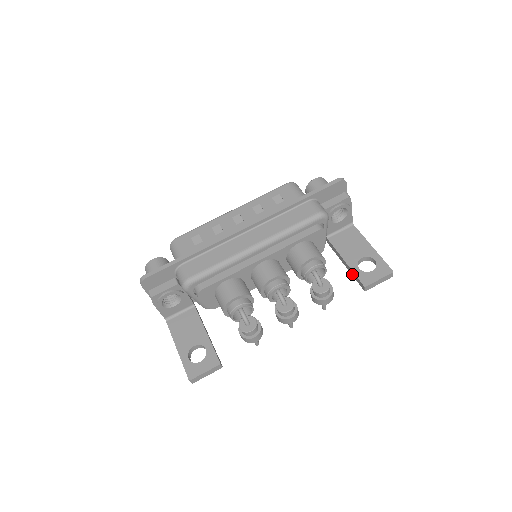
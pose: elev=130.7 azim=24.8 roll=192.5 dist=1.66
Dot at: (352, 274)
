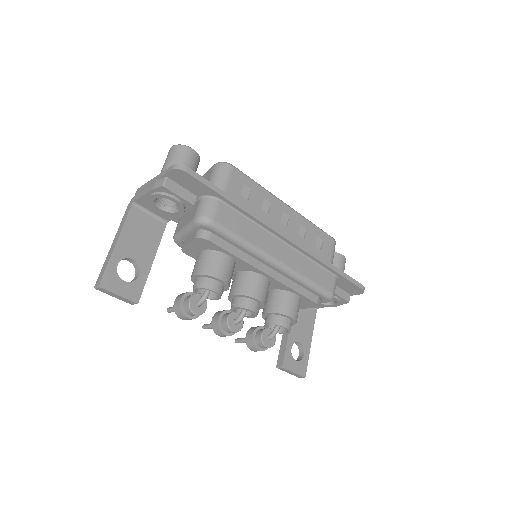
Dot at: (282, 345)
